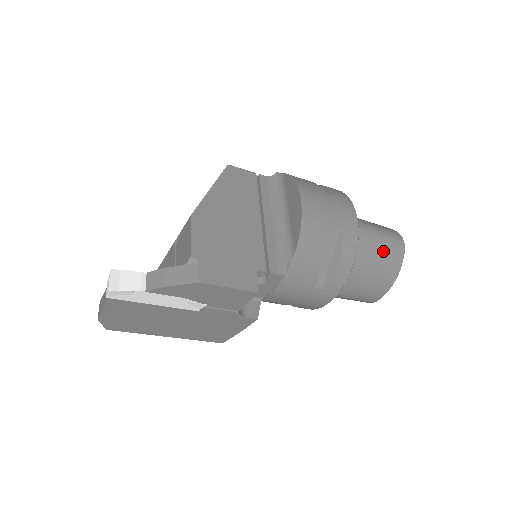
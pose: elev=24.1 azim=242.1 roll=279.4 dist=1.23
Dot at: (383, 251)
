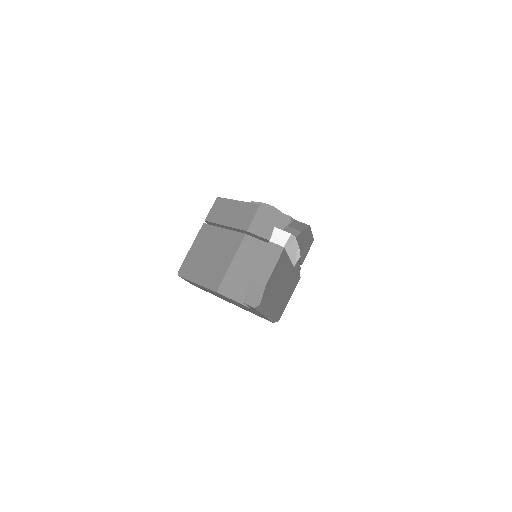
Dot at: occluded
